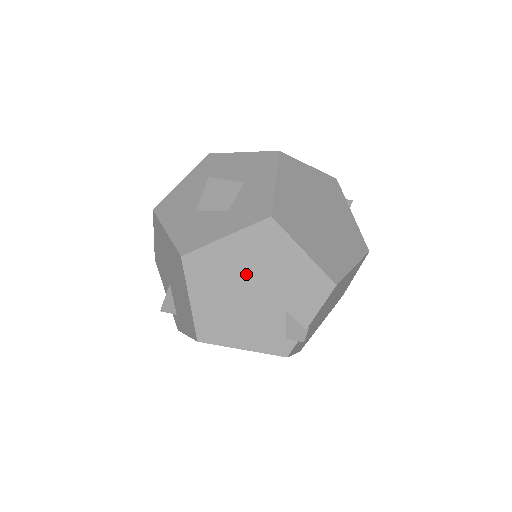
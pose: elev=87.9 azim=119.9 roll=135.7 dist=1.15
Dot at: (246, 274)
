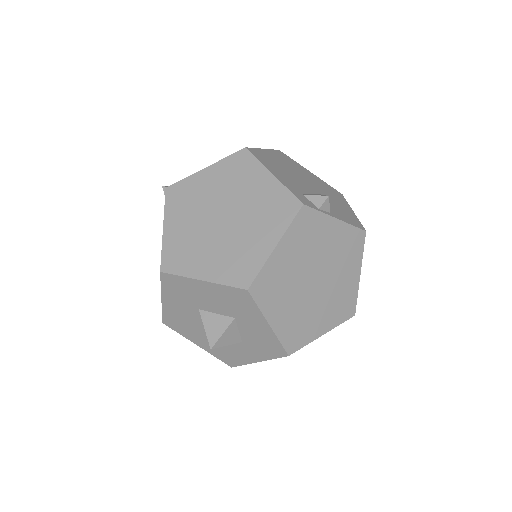
Dot at: occluded
